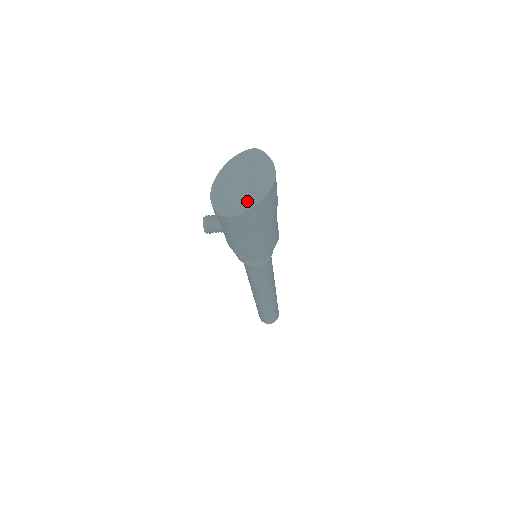
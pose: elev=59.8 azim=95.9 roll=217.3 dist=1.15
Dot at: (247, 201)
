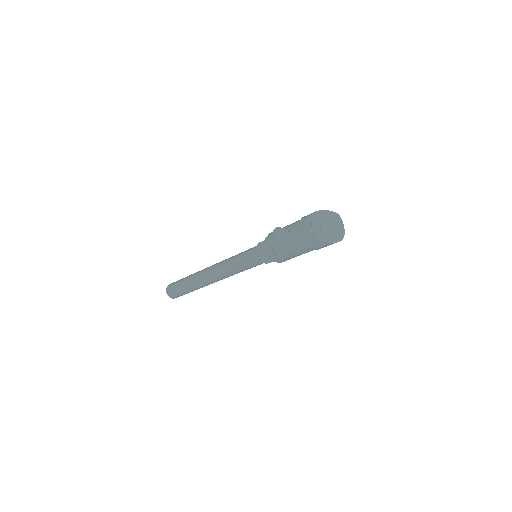
Dot at: (332, 238)
